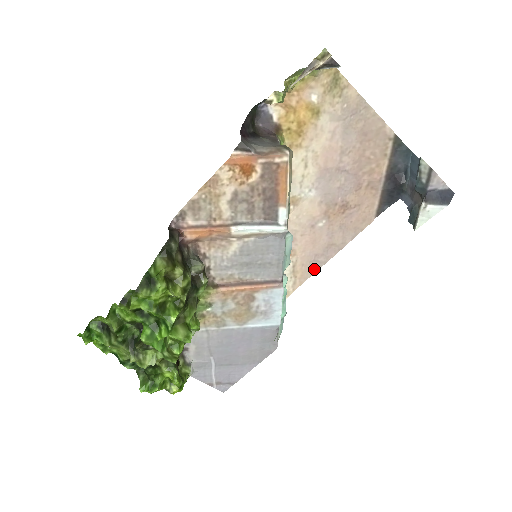
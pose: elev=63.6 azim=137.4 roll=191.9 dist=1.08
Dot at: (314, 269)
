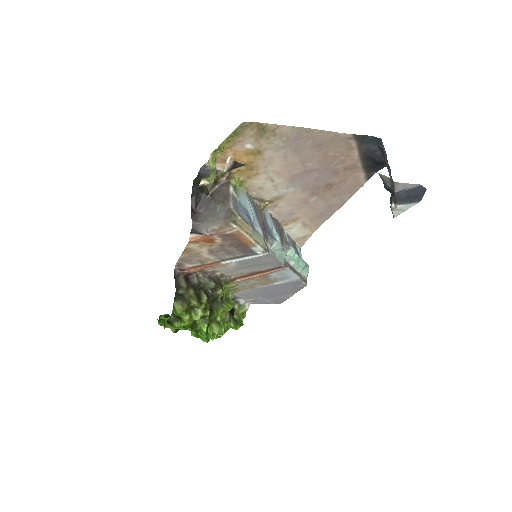
Dot at: (324, 219)
